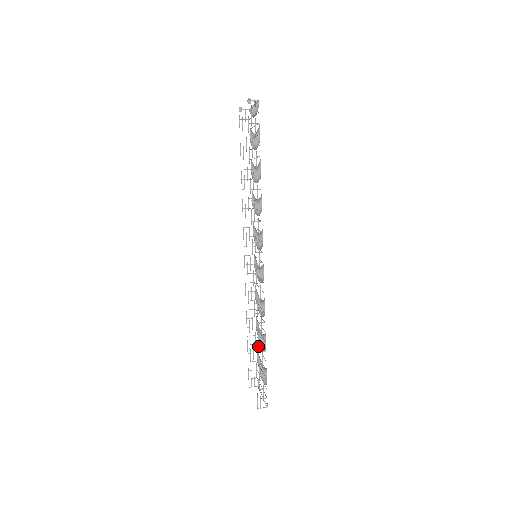
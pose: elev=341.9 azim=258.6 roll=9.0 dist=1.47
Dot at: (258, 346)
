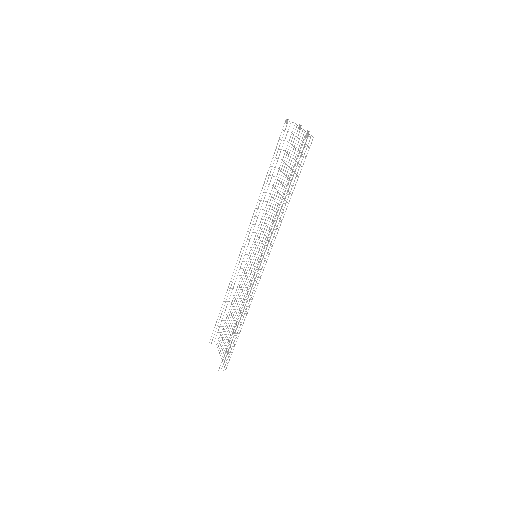
Dot at: occluded
